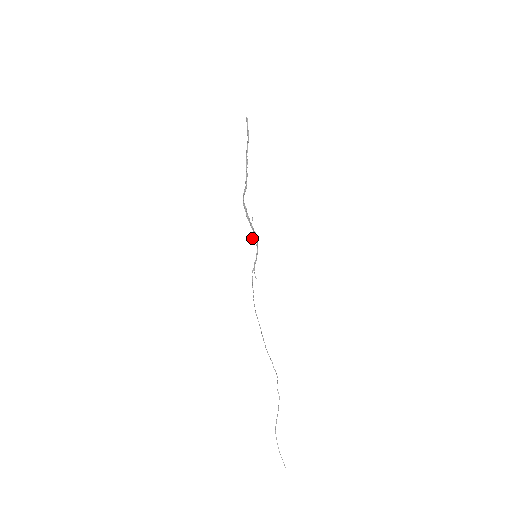
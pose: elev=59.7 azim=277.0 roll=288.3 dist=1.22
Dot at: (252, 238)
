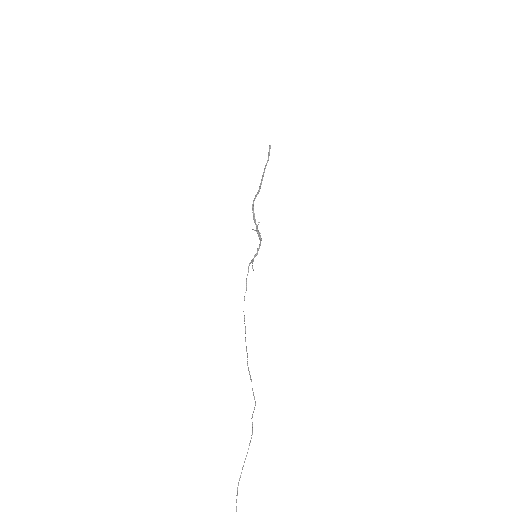
Dot at: (256, 231)
